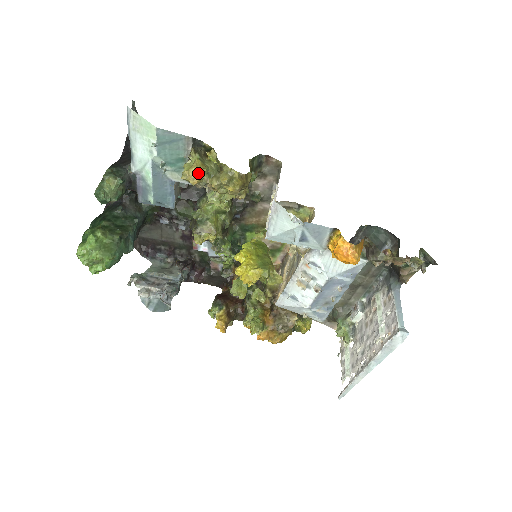
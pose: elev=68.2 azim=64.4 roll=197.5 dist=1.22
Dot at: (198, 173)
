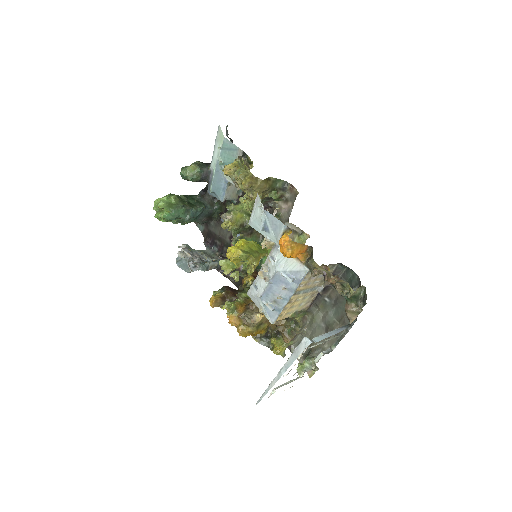
Dot at: (230, 168)
